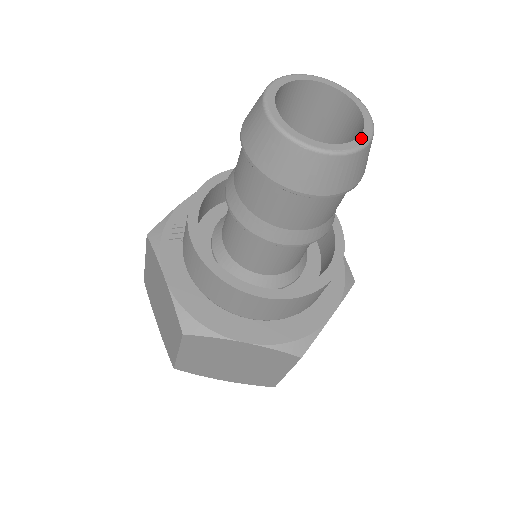
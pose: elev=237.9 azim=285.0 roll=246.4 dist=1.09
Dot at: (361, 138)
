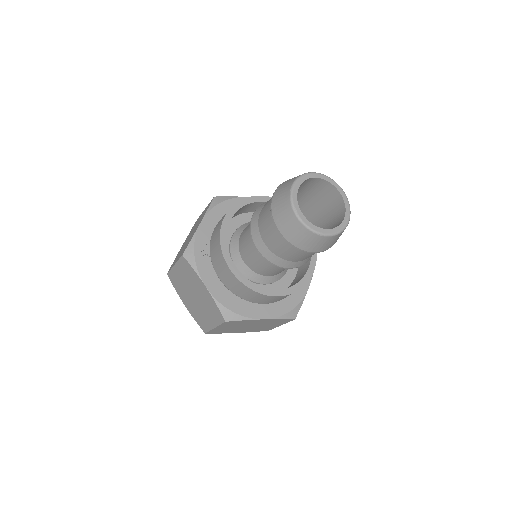
Dot at: (346, 219)
